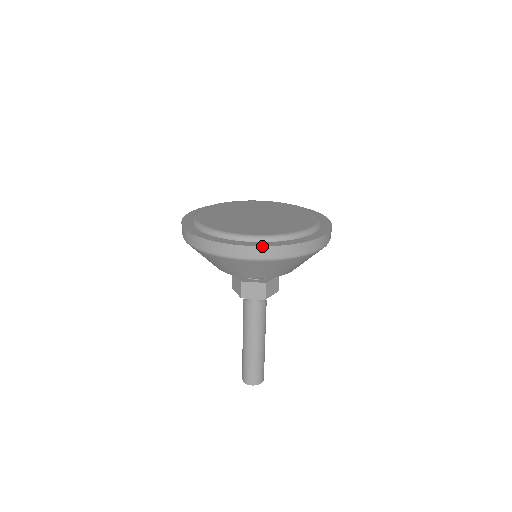
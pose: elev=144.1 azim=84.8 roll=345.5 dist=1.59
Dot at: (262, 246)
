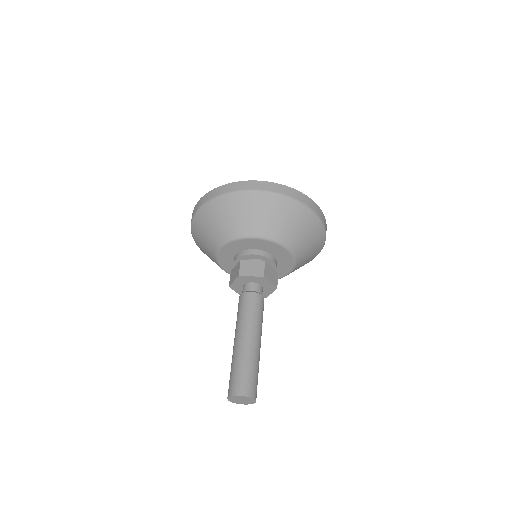
Dot at: (265, 181)
